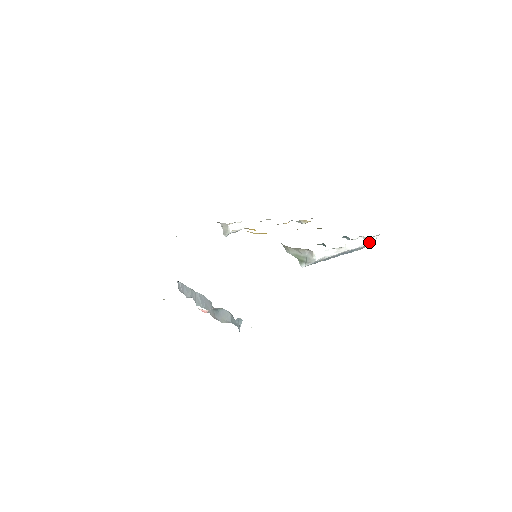
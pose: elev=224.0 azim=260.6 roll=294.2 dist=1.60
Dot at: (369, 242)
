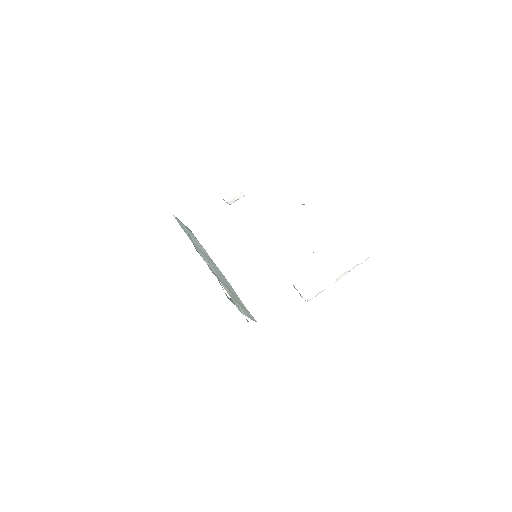
Dot at: occluded
